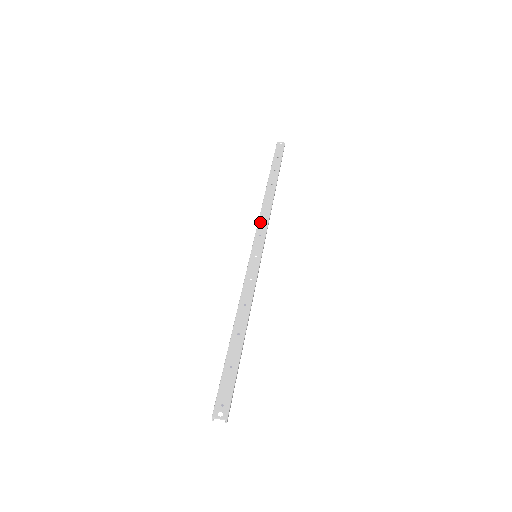
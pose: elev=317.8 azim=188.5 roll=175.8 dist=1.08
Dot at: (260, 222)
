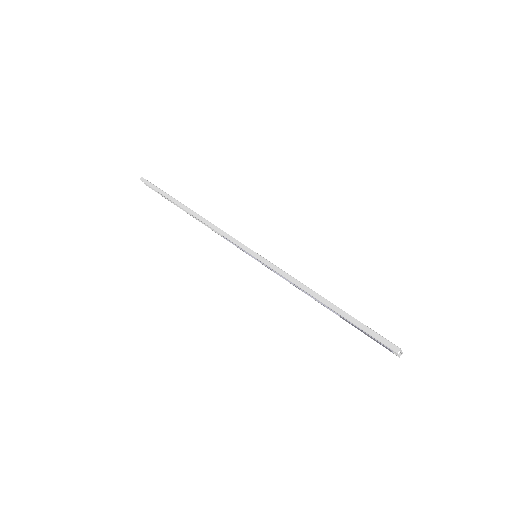
Dot at: (225, 232)
